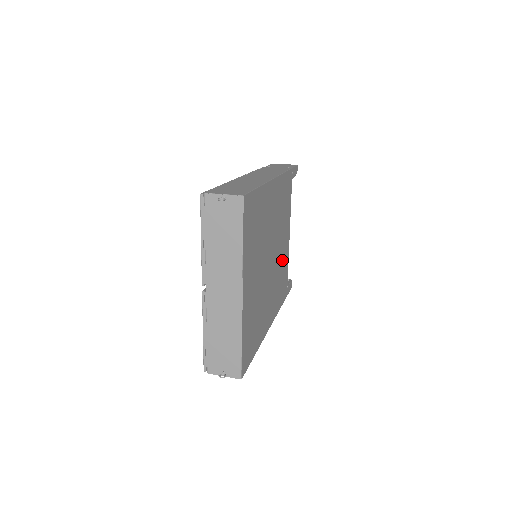
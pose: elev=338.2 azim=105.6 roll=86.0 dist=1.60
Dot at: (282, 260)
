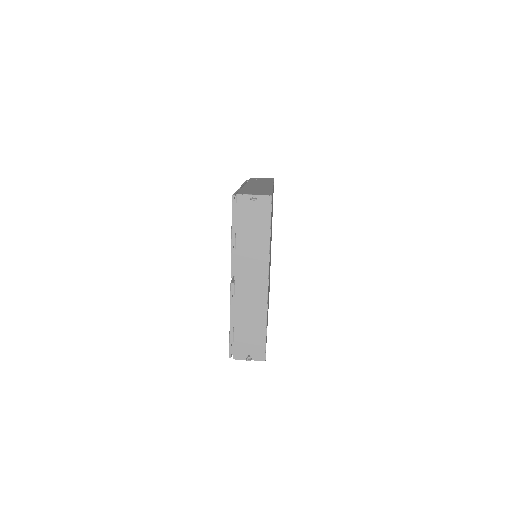
Dot at: occluded
